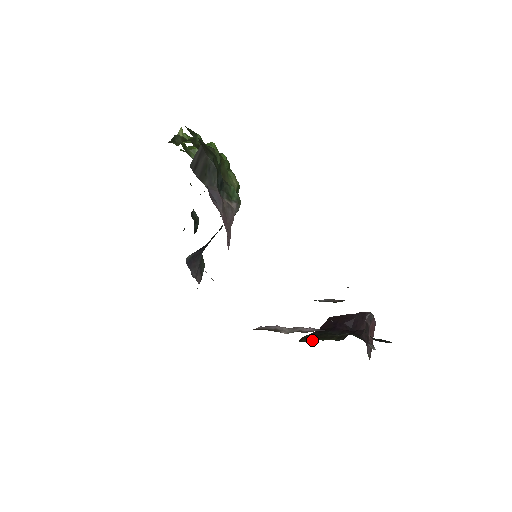
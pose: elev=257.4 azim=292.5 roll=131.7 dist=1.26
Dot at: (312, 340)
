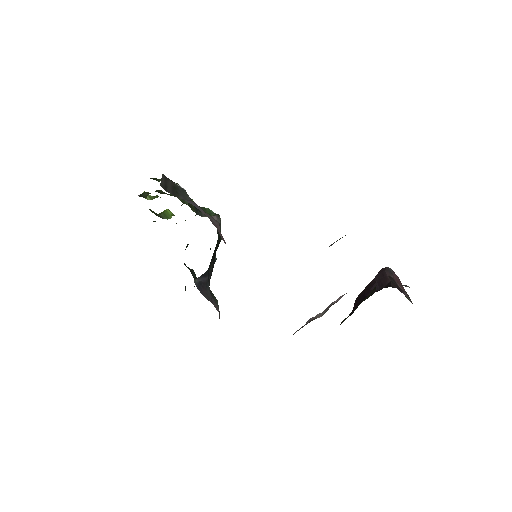
Dot at: occluded
